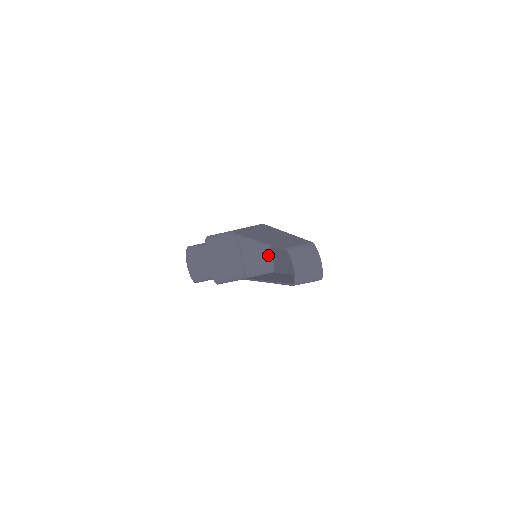
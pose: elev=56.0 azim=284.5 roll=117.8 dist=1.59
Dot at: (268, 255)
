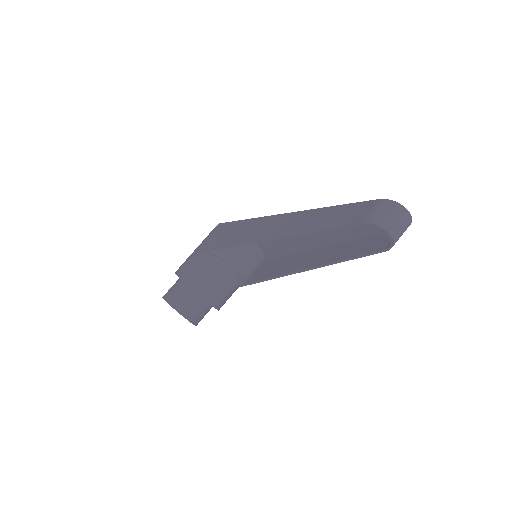
Dot at: (255, 248)
